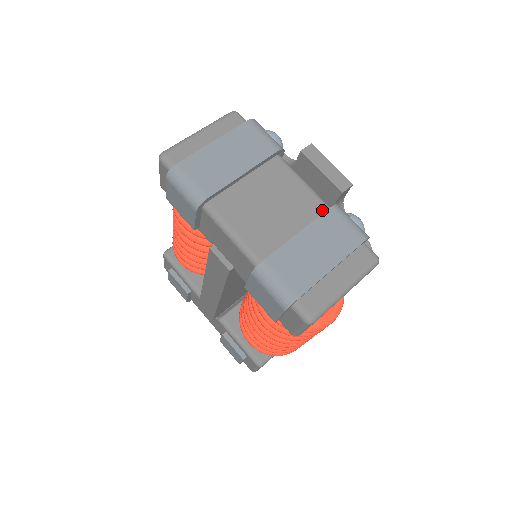
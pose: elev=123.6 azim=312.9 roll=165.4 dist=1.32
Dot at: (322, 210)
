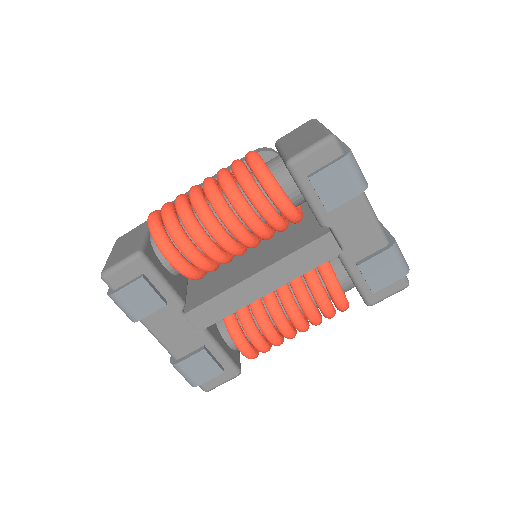
Dot at: occluded
